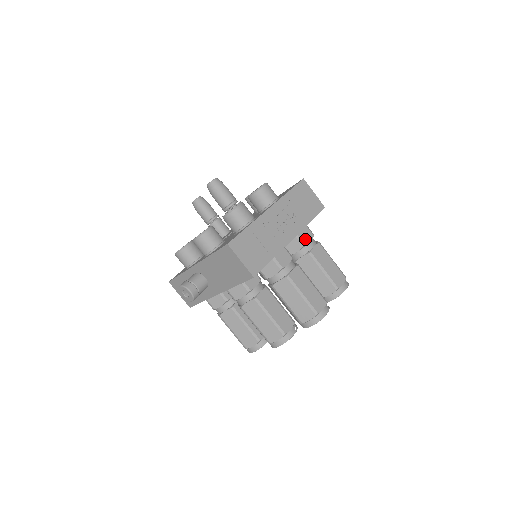
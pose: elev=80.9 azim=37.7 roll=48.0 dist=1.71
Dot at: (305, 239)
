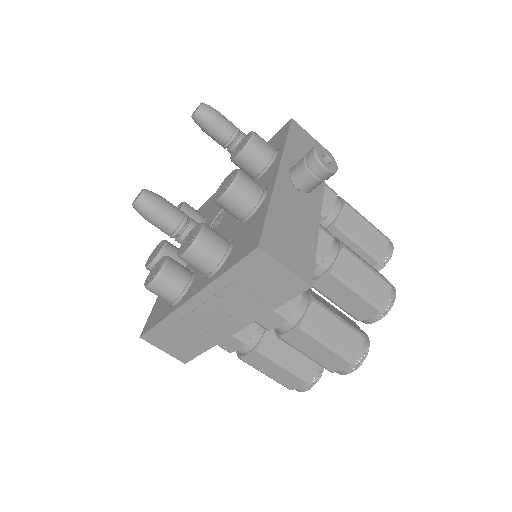
Dot at: (269, 324)
